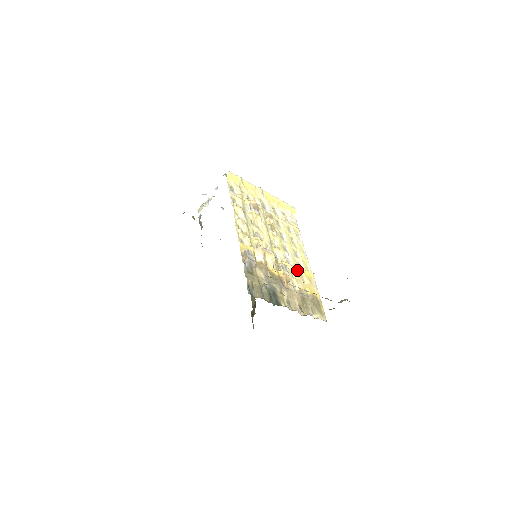
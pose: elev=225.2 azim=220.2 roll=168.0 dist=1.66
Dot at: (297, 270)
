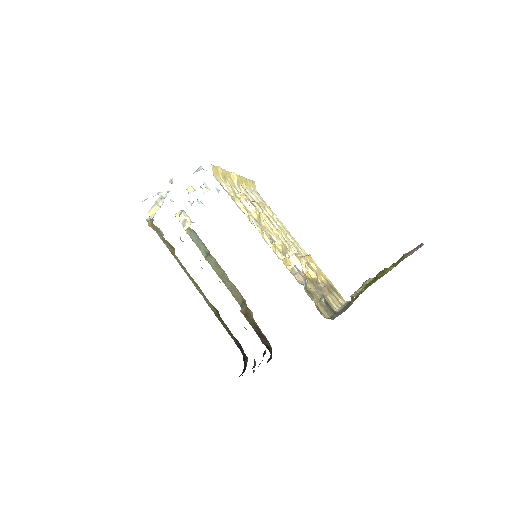
Dot at: (306, 260)
